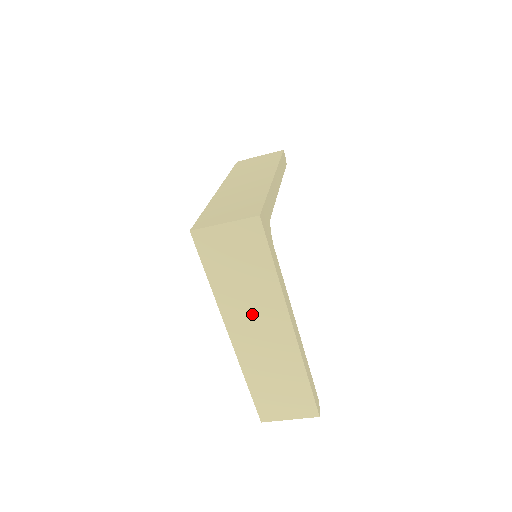
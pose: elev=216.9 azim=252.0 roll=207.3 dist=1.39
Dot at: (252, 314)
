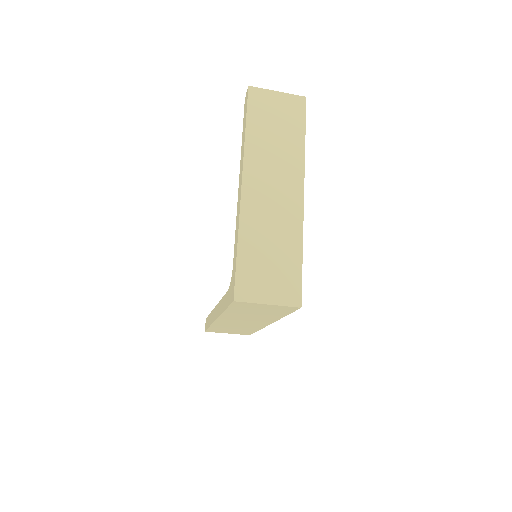
Dot at: (245, 319)
